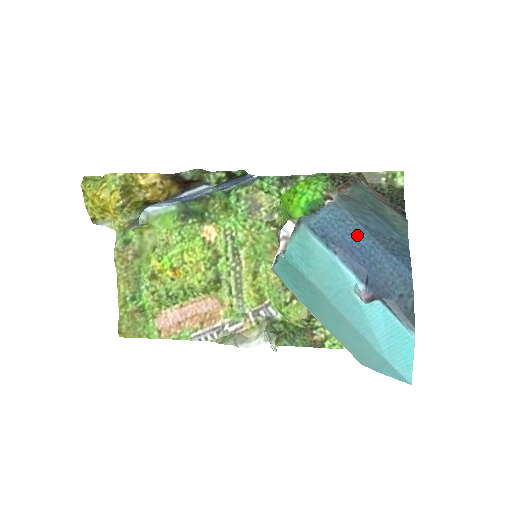
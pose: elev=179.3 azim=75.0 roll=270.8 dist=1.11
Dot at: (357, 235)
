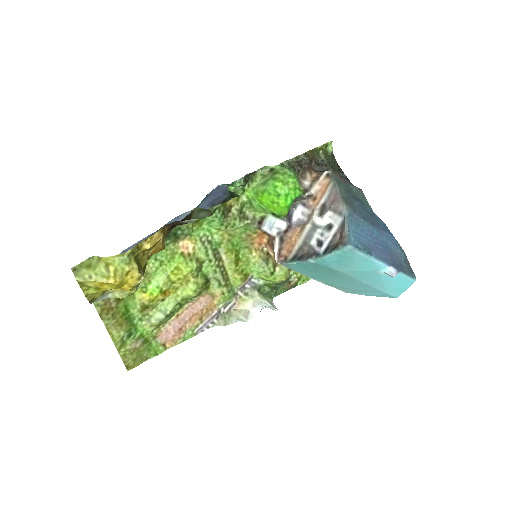
Dot at: (370, 231)
